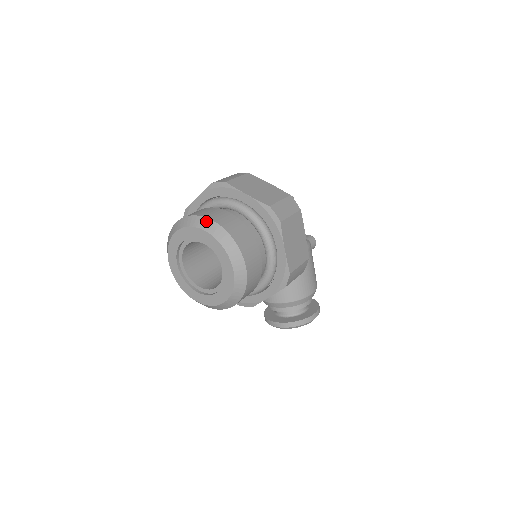
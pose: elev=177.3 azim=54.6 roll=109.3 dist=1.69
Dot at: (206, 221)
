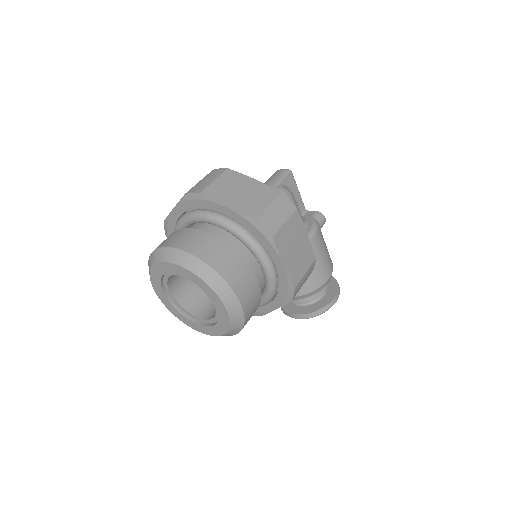
Dot at: (183, 255)
